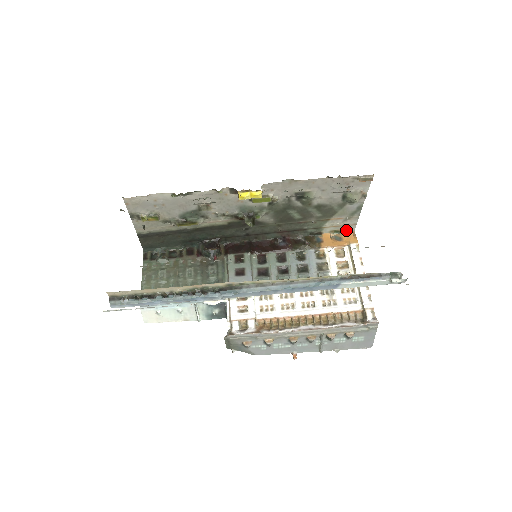
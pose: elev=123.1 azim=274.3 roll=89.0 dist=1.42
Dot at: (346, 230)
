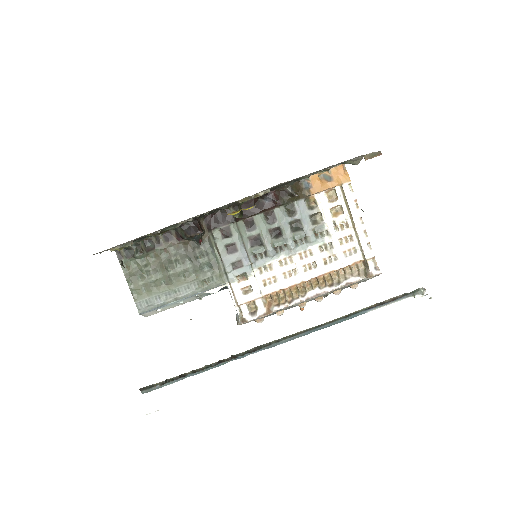
Dot at: (335, 166)
